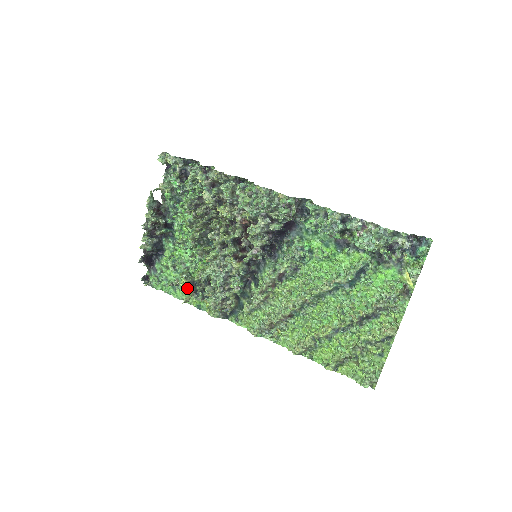
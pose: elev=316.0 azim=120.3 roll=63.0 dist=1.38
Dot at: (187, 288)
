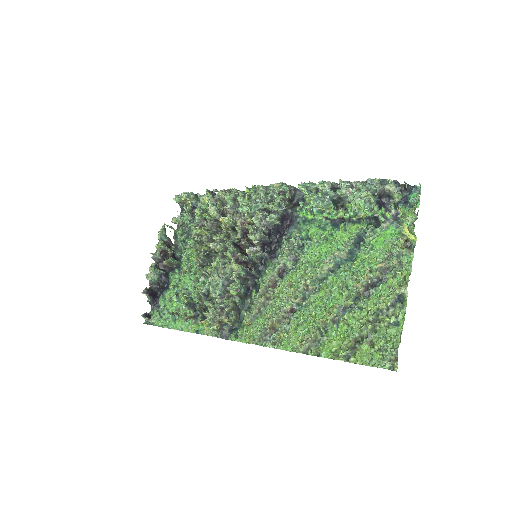
Dot at: (186, 306)
